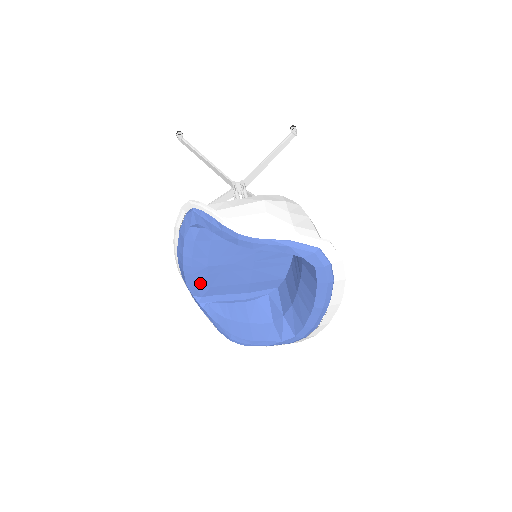
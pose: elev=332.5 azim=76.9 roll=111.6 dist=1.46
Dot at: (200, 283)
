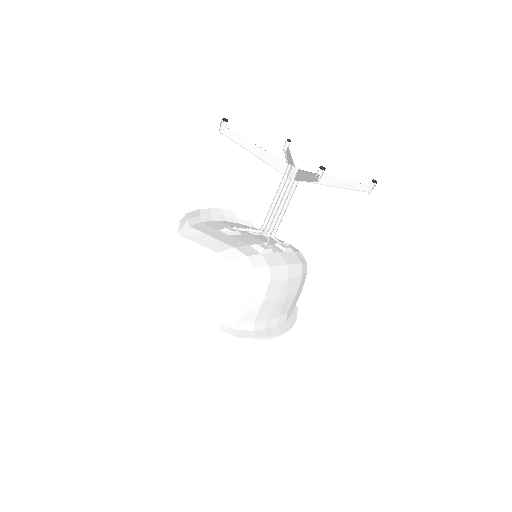
Dot at: occluded
